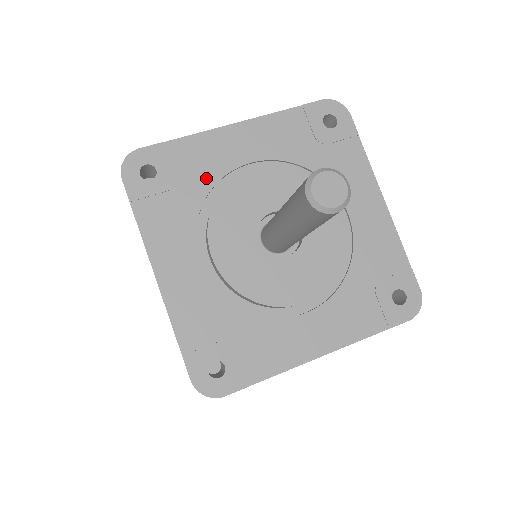
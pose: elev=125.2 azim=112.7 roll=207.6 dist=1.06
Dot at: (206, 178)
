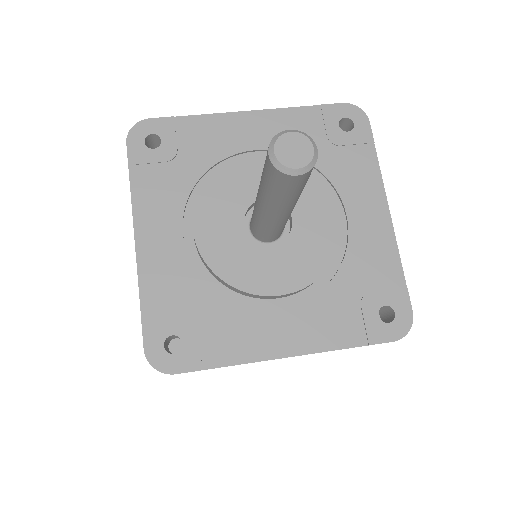
Dot at: (208, 157)
